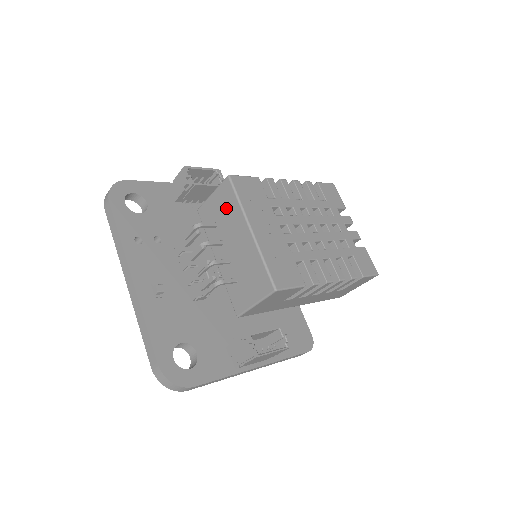
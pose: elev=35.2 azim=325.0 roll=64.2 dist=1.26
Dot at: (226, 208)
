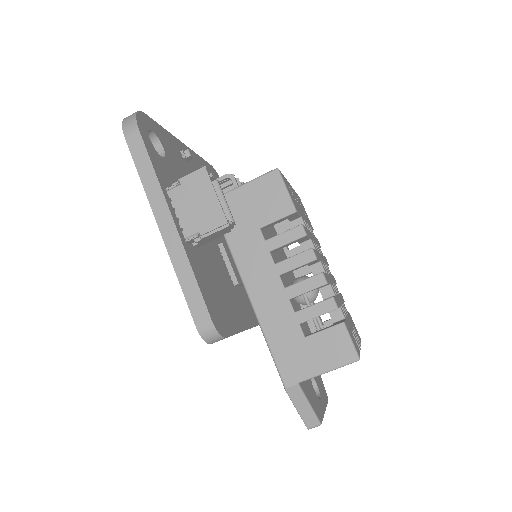
Dot at: occluded
